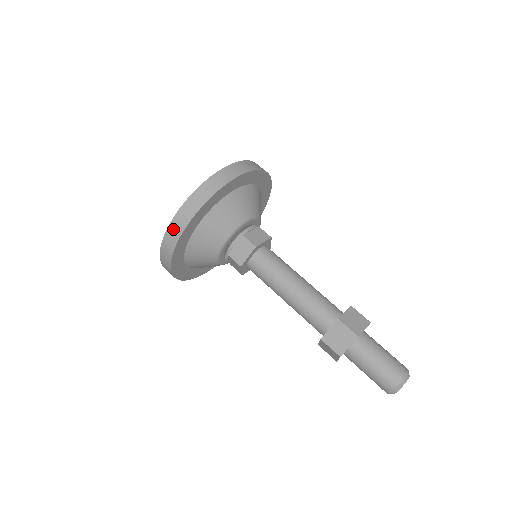
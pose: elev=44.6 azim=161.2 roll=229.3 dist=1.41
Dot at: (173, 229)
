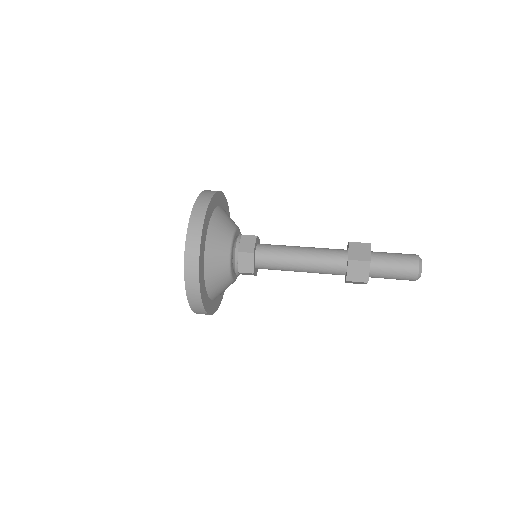
Dot at: (191, 290)
